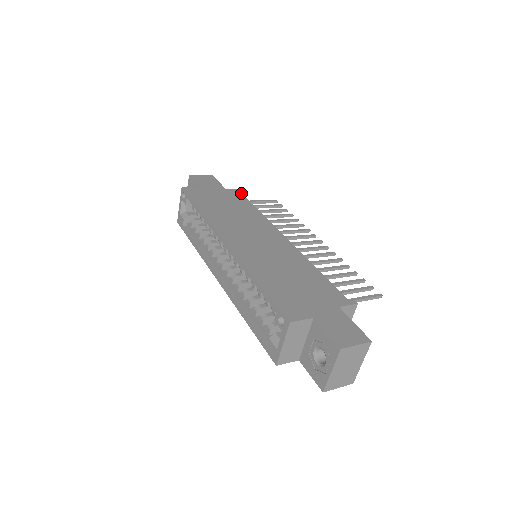
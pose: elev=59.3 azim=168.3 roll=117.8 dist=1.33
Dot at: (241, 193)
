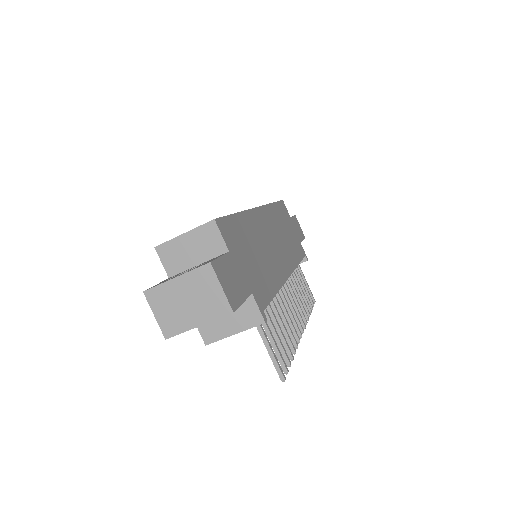
Dot at: (304, 259)
